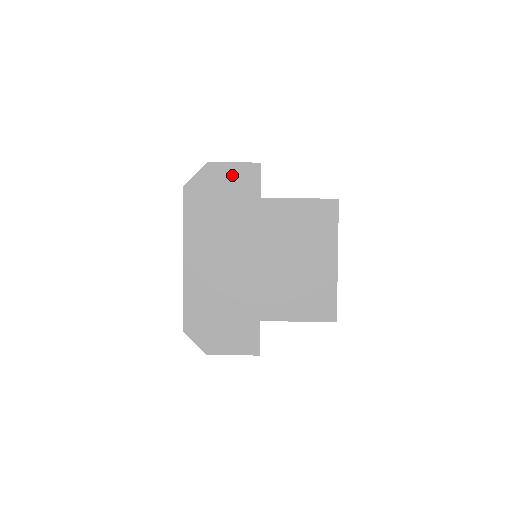
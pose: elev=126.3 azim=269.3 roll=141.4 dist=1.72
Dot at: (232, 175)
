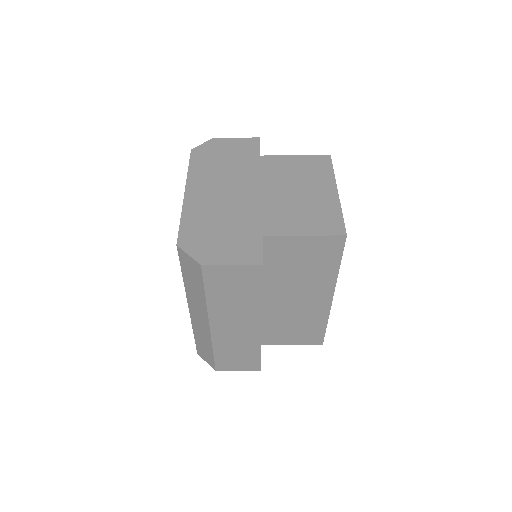
Dot at: (234, 144)
